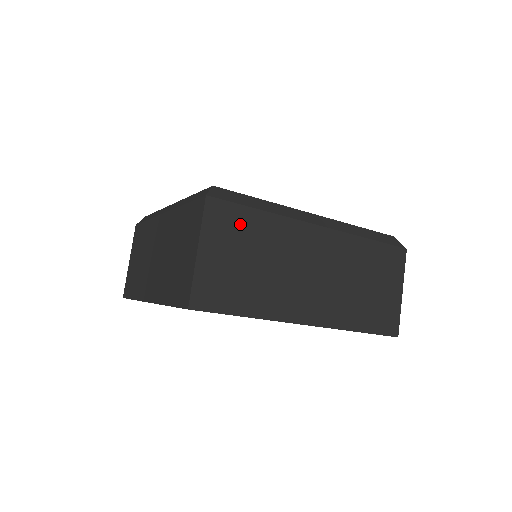
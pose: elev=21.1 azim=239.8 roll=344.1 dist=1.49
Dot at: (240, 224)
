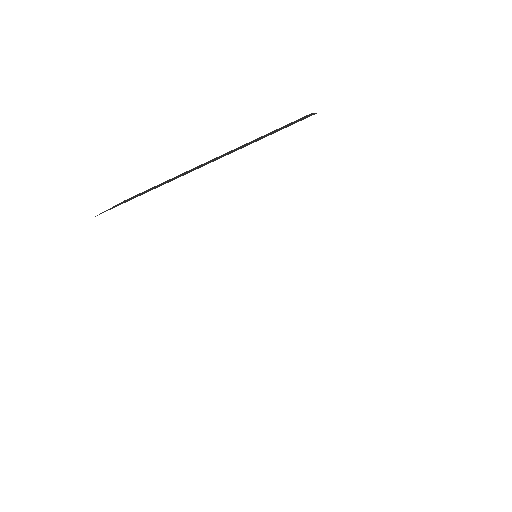
Dot at: occluded
